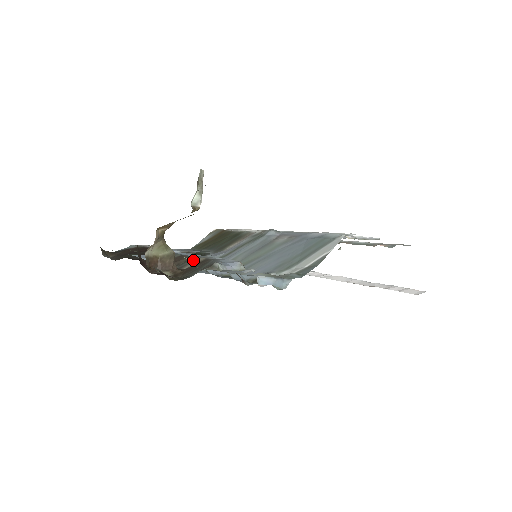
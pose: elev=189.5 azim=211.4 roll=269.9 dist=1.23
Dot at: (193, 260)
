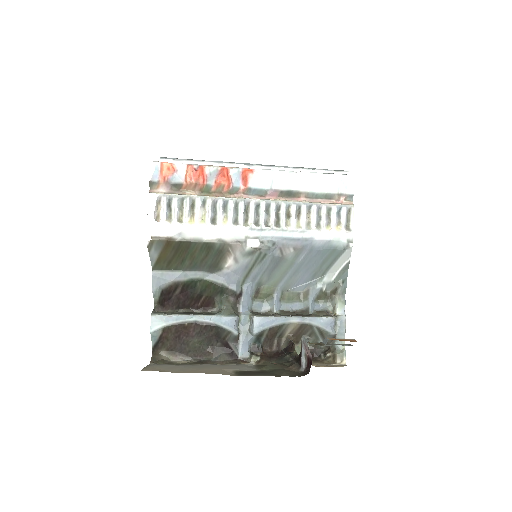
Dot at: (286, 327)
